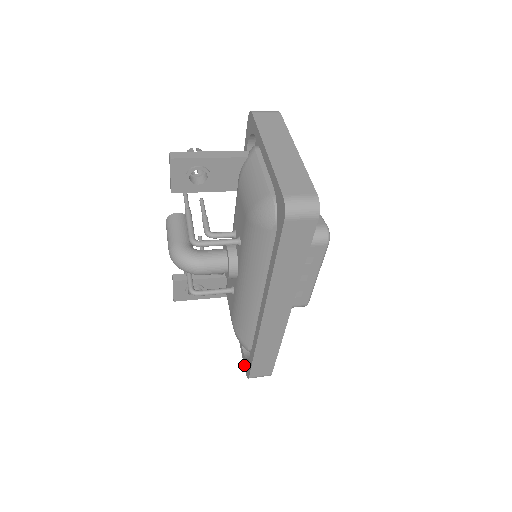
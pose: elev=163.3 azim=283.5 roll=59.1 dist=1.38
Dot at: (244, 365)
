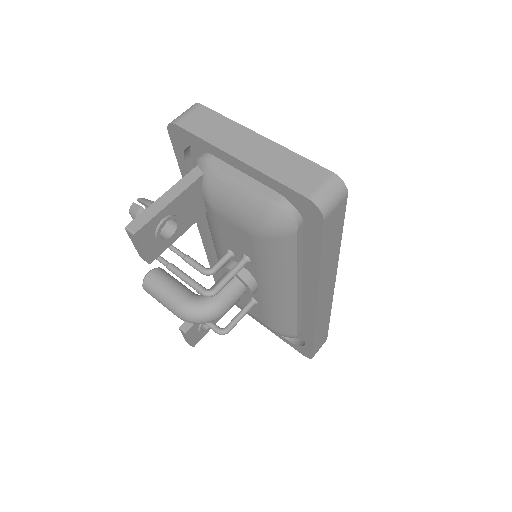
Dot at: occluded
